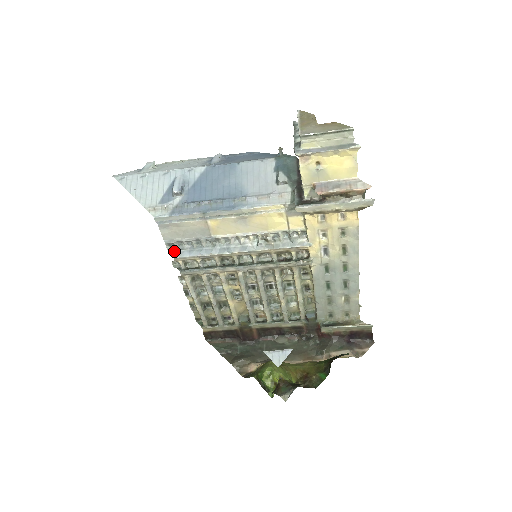
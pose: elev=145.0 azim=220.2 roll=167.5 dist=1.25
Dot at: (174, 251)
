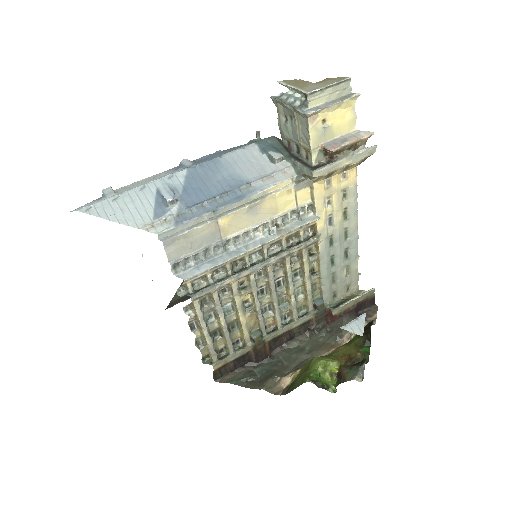
Dot at: (181, 273)
